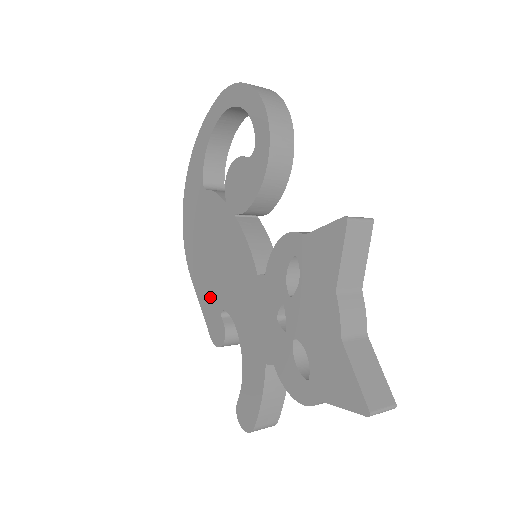
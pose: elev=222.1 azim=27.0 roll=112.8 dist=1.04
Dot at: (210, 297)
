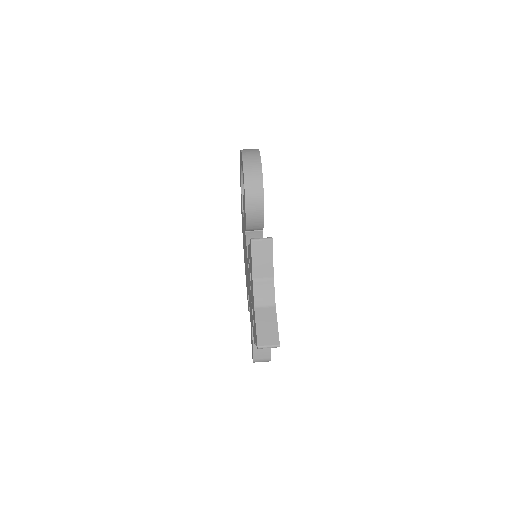
Dot at: (246, 281)
